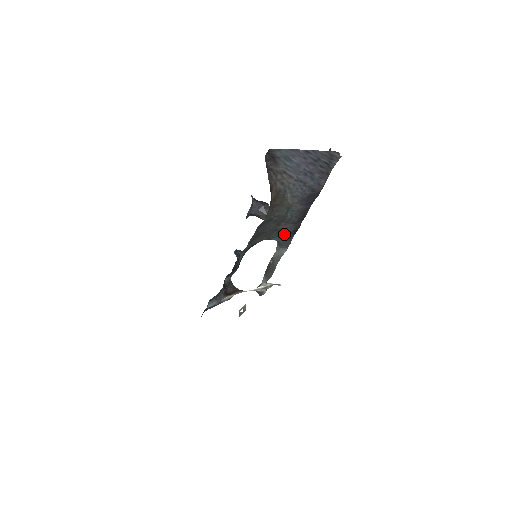
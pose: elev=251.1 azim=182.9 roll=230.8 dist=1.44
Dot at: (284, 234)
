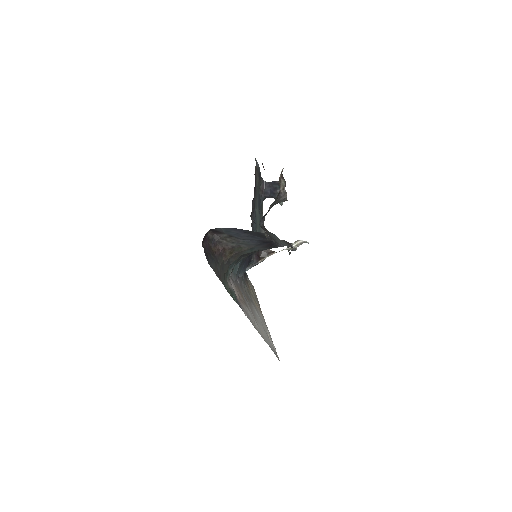
Dot at: occluded
